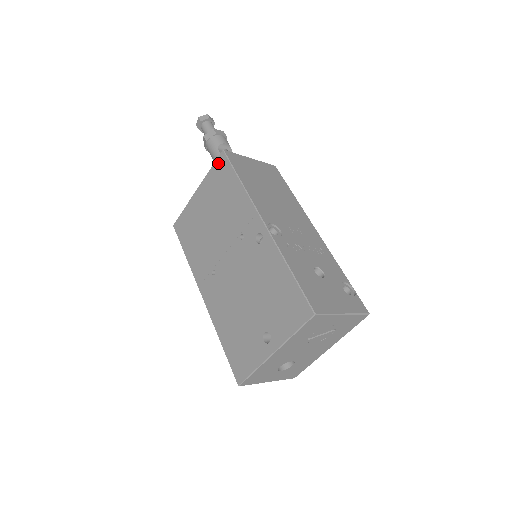
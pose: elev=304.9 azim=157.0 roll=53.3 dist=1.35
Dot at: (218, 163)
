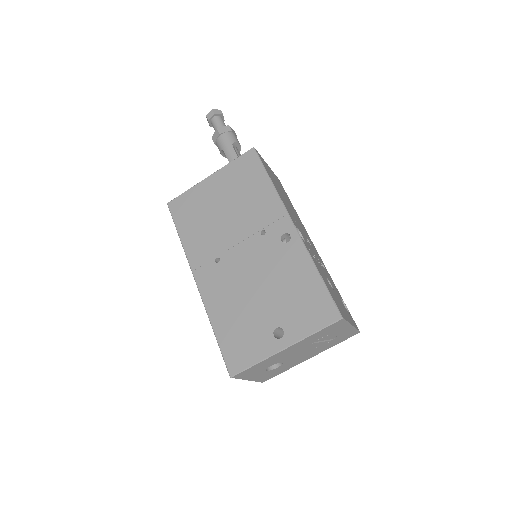
Dot at: (245, 158)
